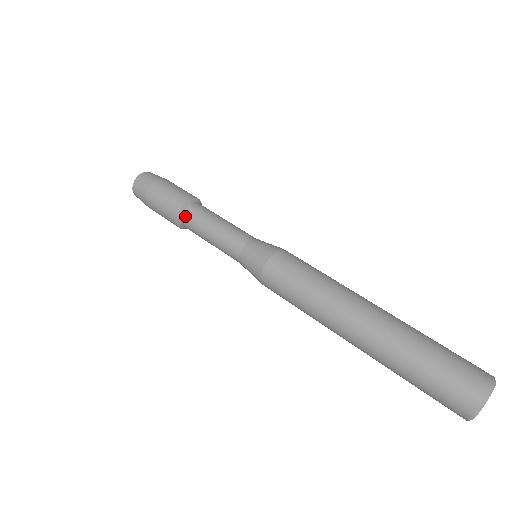
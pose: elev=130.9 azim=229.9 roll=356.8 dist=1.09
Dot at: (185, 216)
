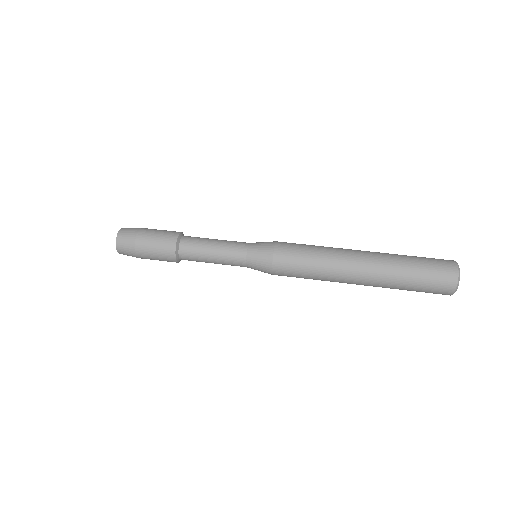
Dot at: (182, 254)
